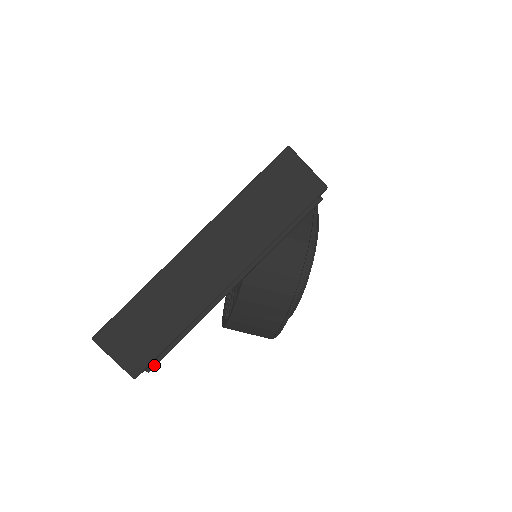
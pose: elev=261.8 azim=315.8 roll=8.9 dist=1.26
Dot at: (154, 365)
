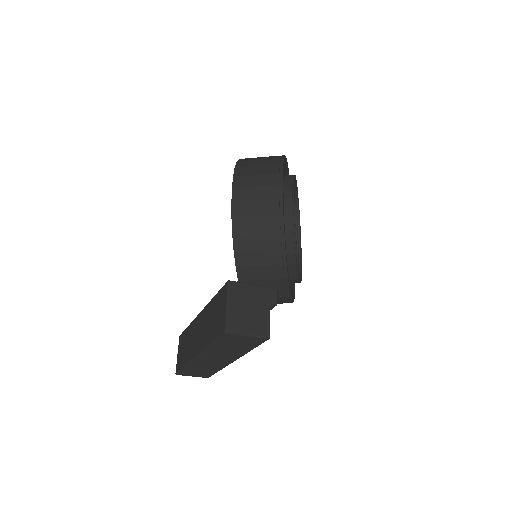
Dot at: occluded
